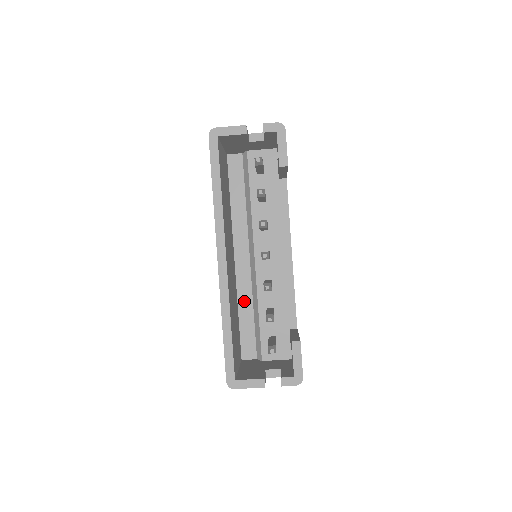
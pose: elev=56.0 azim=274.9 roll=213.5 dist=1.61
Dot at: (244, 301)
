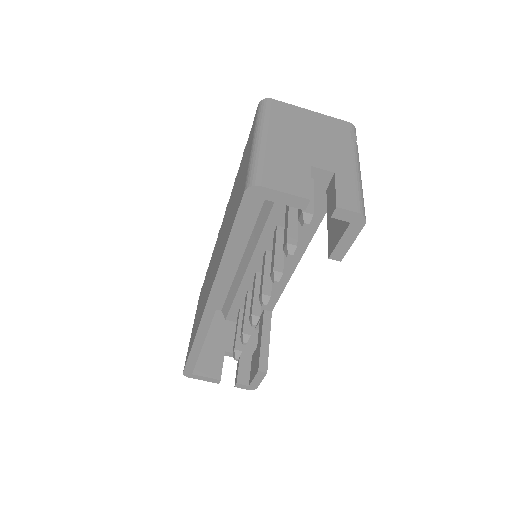
Dot at: occluded
